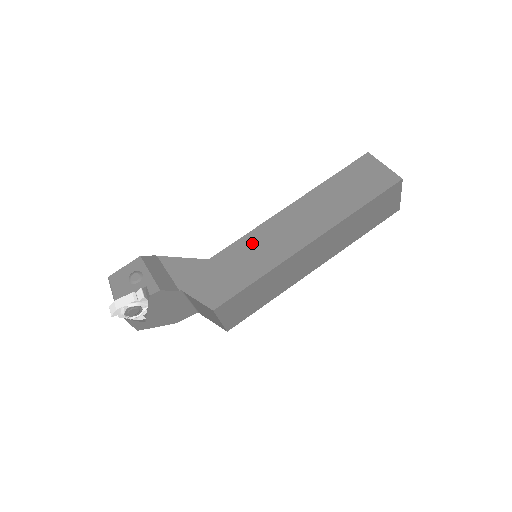
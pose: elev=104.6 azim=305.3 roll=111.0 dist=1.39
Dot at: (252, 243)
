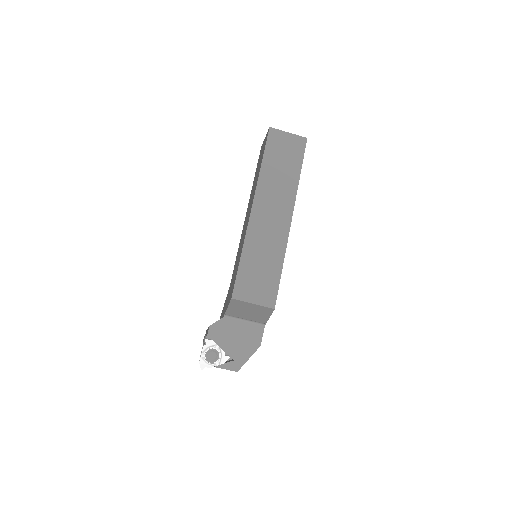
Dot at: occluded
